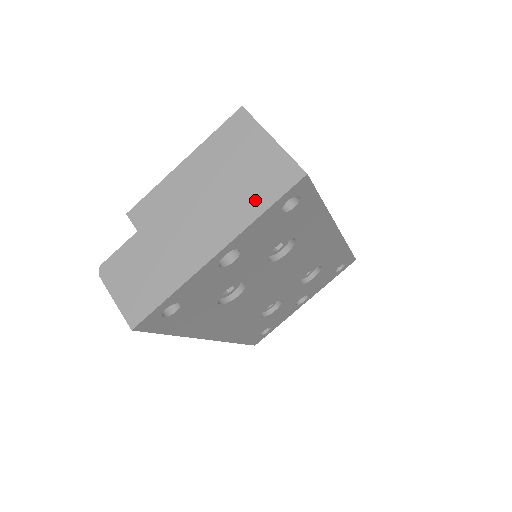
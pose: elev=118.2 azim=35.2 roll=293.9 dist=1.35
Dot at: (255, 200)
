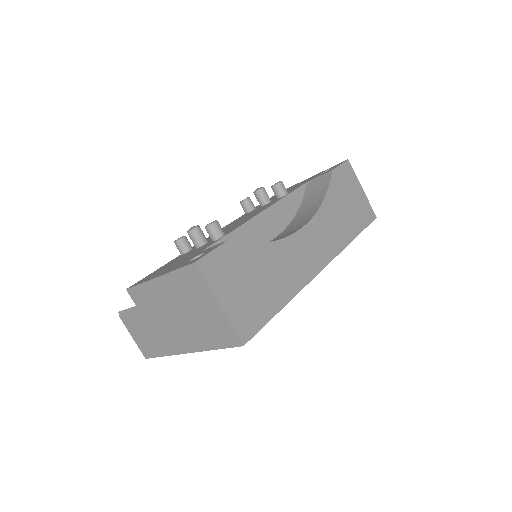
Dot at: (209, 339)
